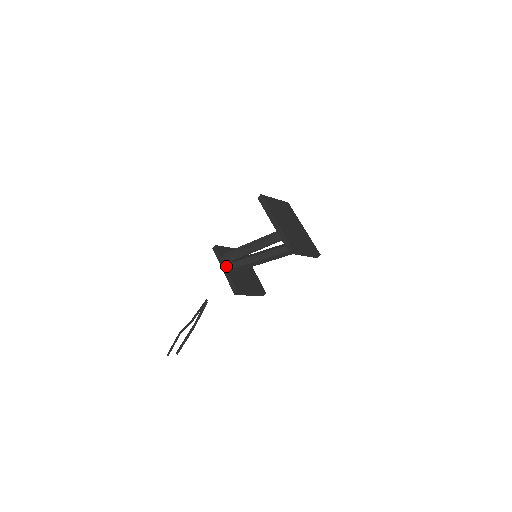
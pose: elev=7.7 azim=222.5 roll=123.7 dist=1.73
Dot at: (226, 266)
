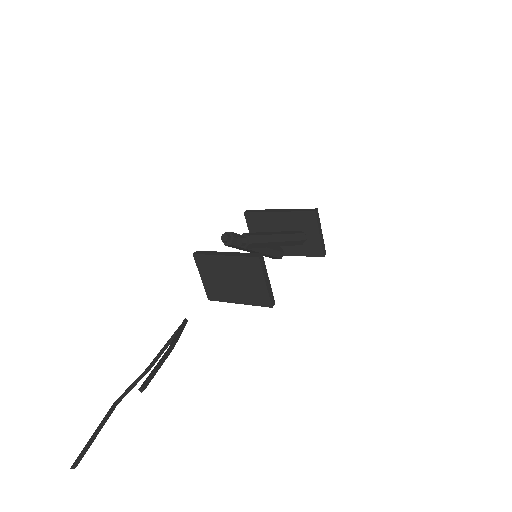
Dot at: (226, 253)
